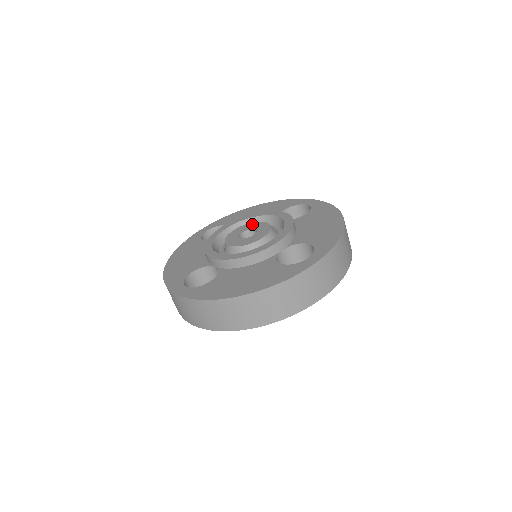
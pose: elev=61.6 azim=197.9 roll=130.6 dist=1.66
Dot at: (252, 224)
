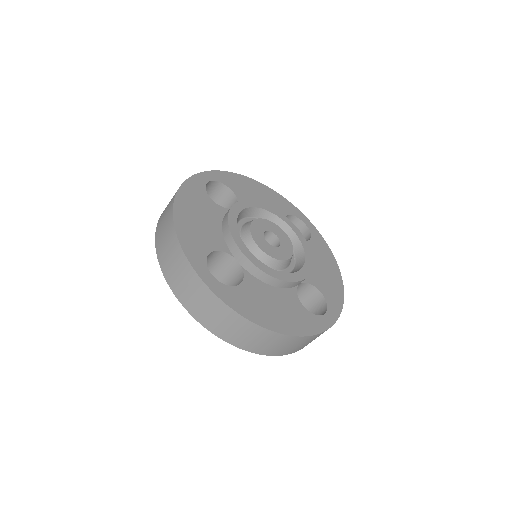
Dot at: (273, 225)
